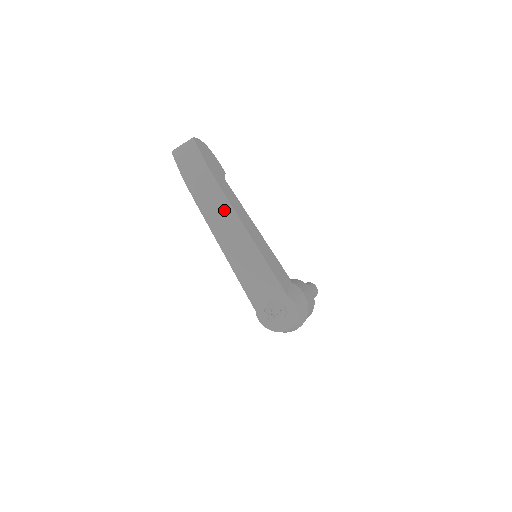
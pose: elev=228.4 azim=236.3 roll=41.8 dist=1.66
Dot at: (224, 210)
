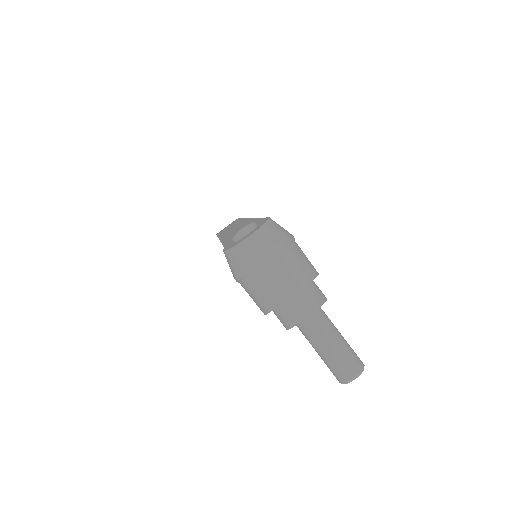
Dot at: occluded
